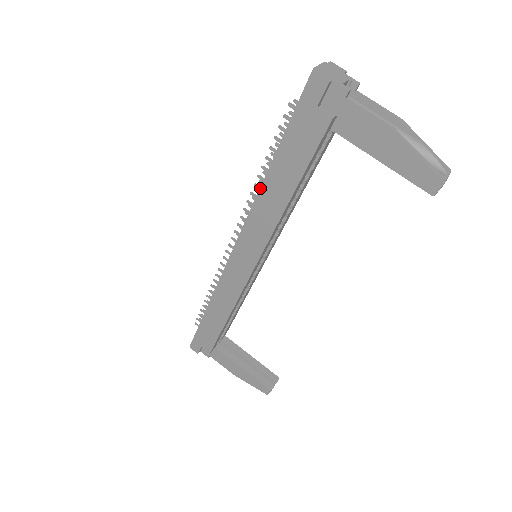
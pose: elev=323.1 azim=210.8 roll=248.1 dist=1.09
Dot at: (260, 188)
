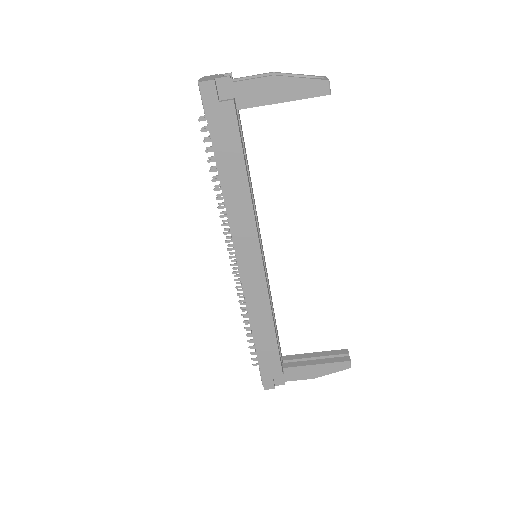
Dot at: (222, 193)
